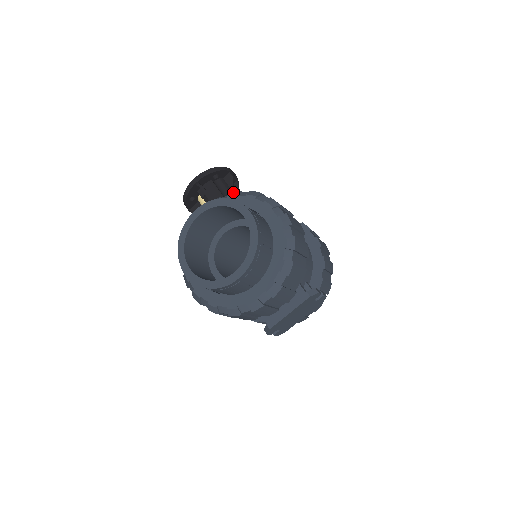
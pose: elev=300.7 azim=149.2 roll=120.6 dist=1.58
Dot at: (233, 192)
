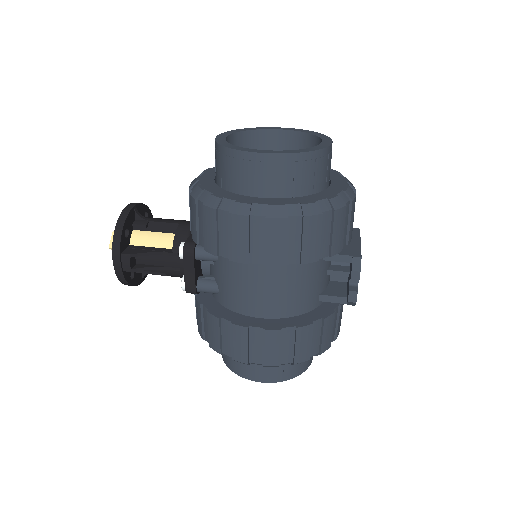
Dot at: occluded
